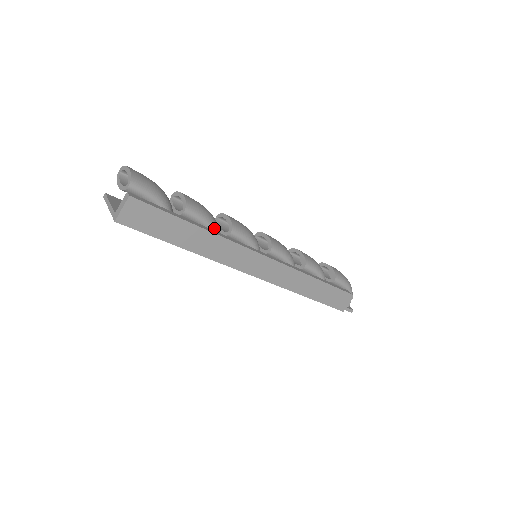
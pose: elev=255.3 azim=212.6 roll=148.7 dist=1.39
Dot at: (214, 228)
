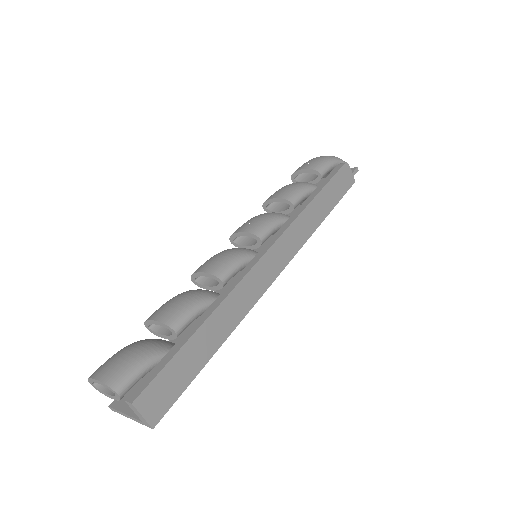
Dot at: (209, 301)
